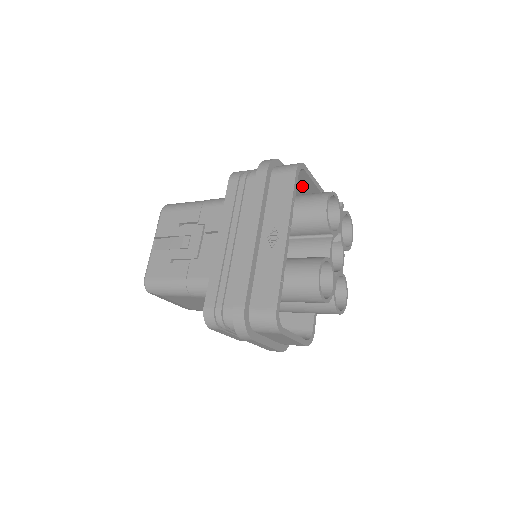
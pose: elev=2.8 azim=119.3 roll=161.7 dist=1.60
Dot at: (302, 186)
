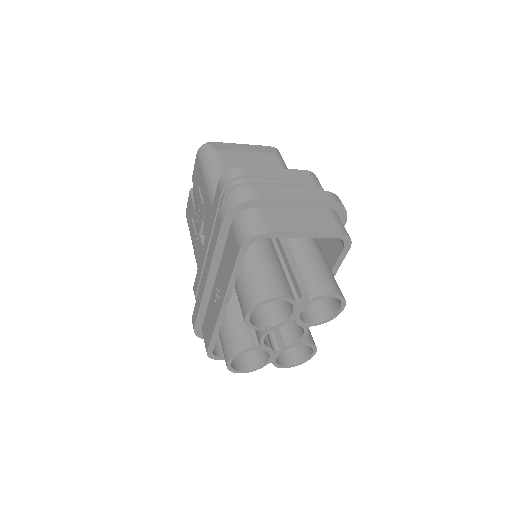
Dot at: occluded
